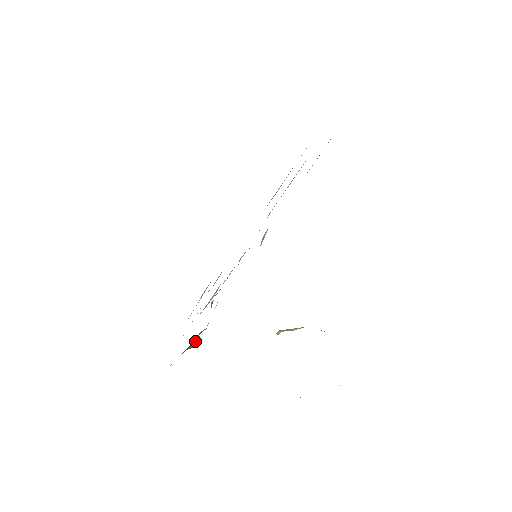
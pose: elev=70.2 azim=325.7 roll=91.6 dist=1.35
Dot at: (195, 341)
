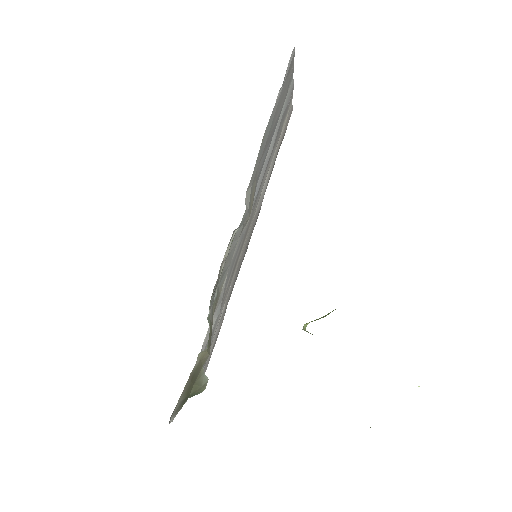
Dot at: (199, 380)
